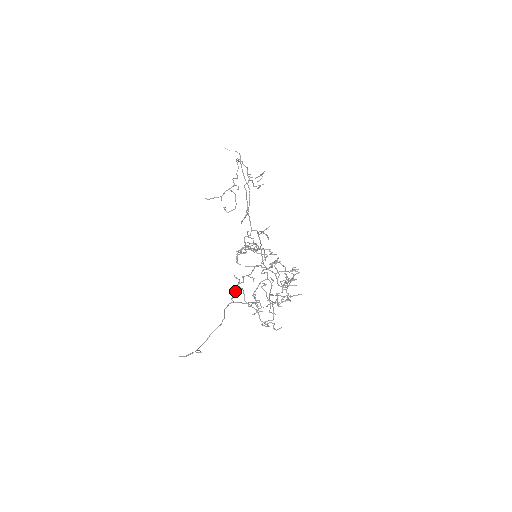
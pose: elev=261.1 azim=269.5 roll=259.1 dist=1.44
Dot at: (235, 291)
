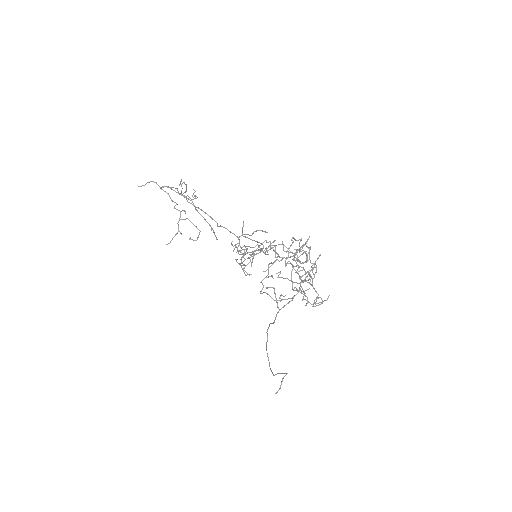
Dot at: (276, 299)
